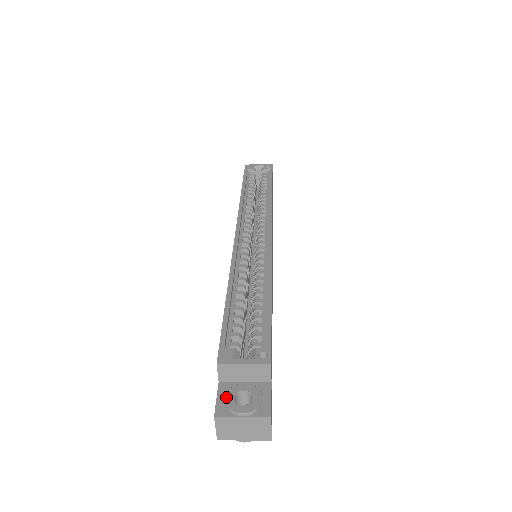
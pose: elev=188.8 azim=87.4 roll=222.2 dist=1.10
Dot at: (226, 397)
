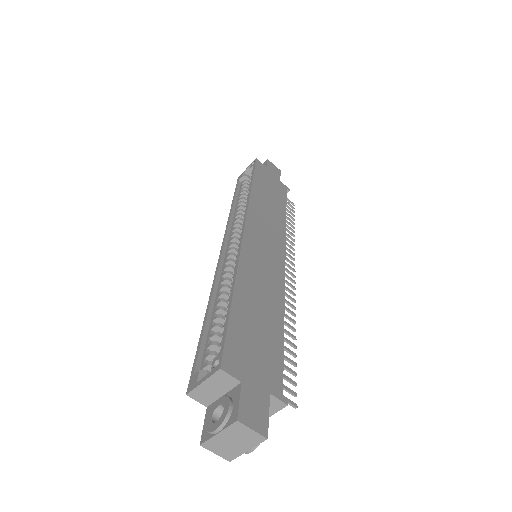
Dot at: (206, 421)
